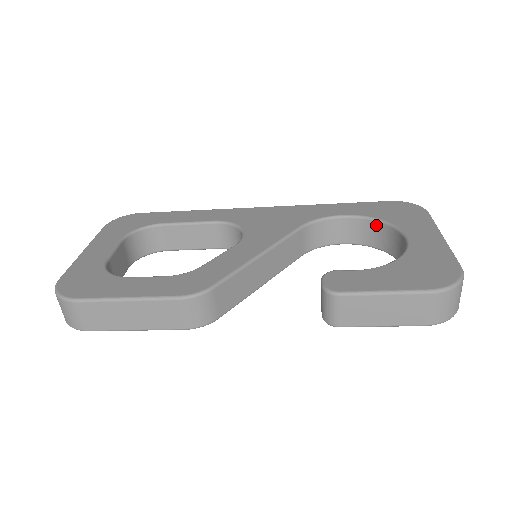
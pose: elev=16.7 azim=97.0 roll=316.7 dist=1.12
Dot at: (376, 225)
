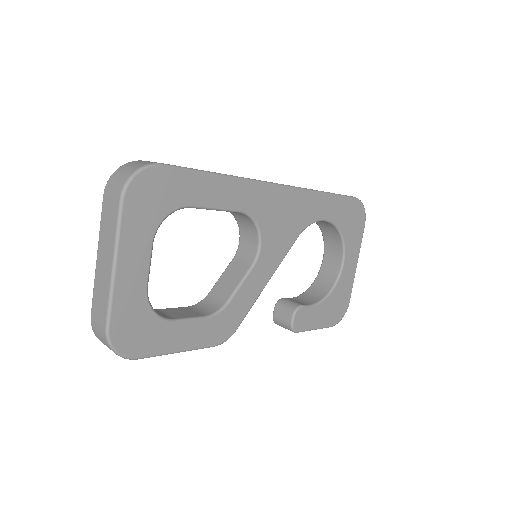
Dot at: (336, 231)
